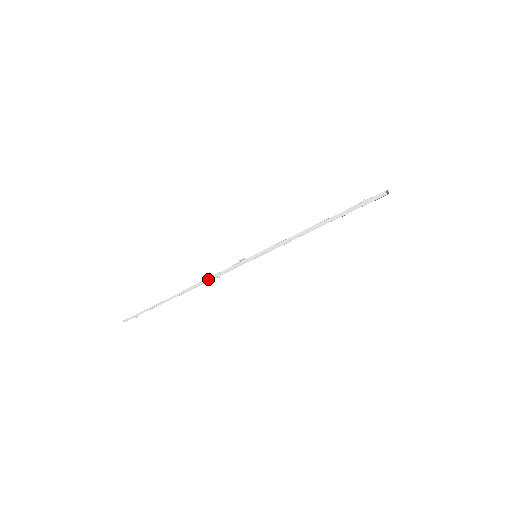
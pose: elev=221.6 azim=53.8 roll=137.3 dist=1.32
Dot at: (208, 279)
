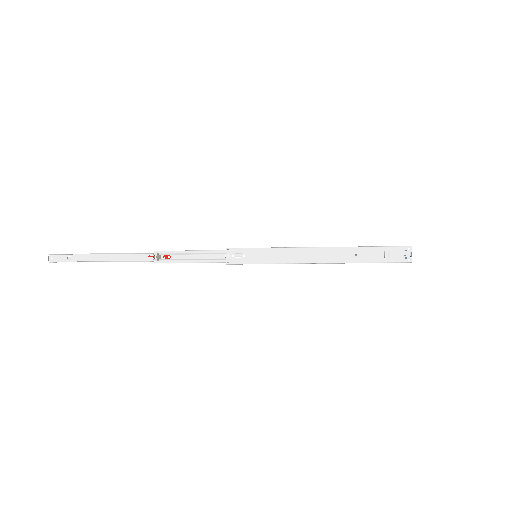
Dot at: occluded
